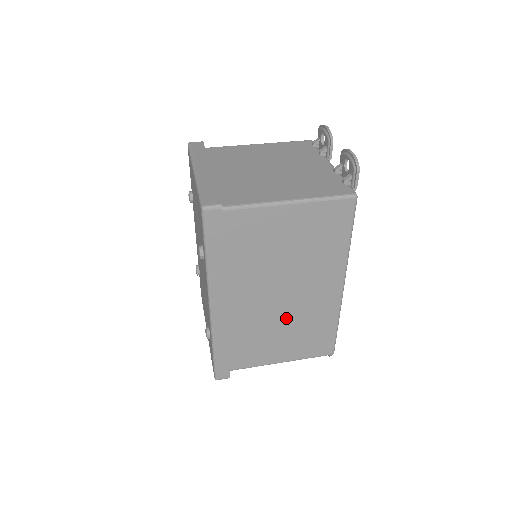
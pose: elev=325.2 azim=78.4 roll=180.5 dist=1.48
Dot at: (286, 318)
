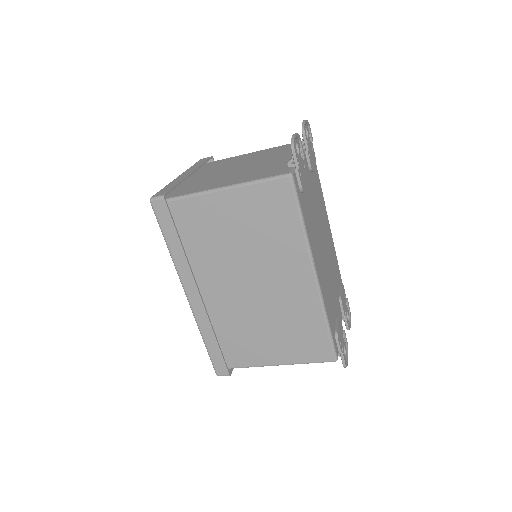
Dot at: (266, 313)
